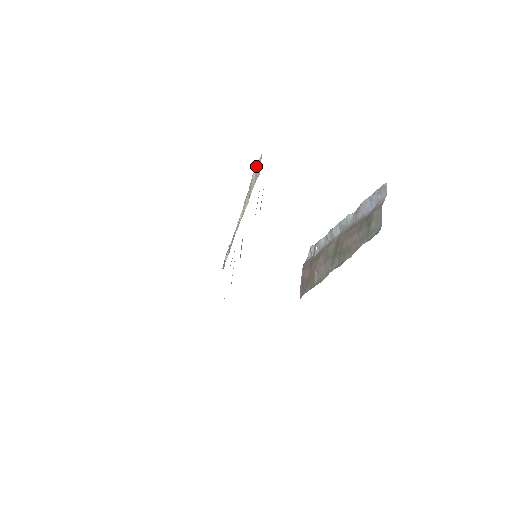
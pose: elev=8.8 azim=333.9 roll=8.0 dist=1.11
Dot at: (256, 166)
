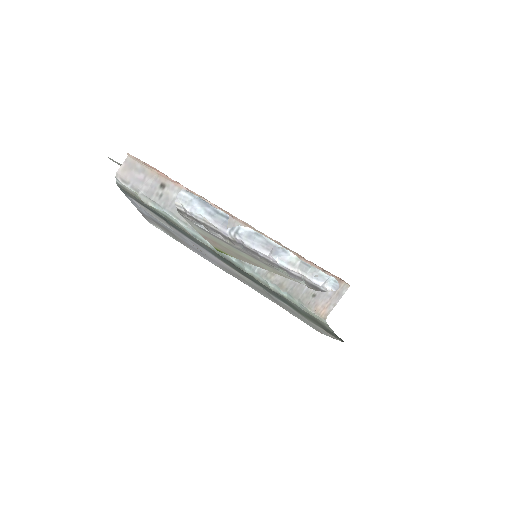
Dot at: (144, 163)
